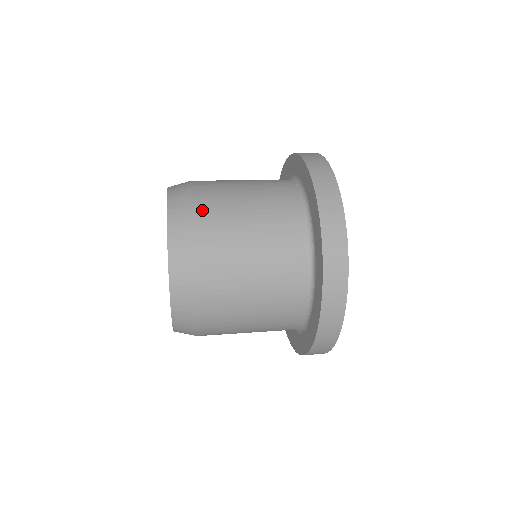
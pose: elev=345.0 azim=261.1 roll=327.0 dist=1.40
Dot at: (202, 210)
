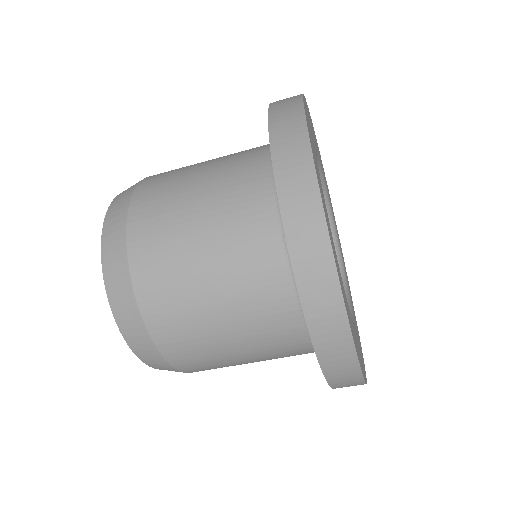
Dot at: occluded
